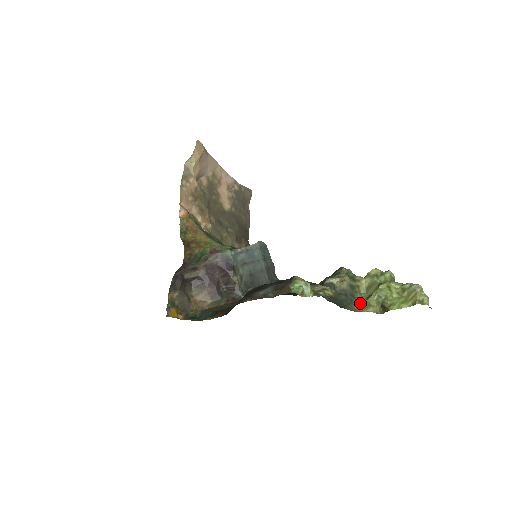
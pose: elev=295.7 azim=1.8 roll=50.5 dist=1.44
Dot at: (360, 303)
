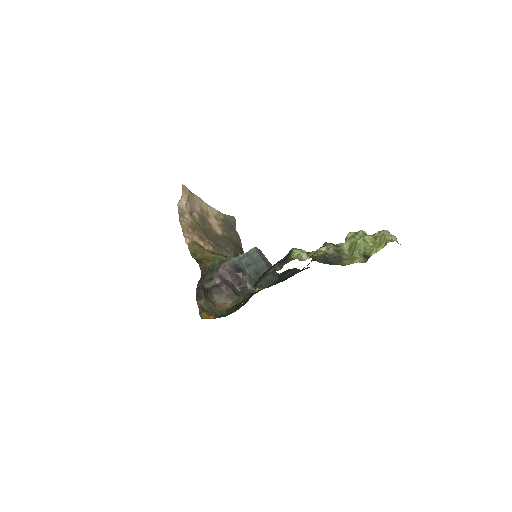
Dot at: (347, 260)
